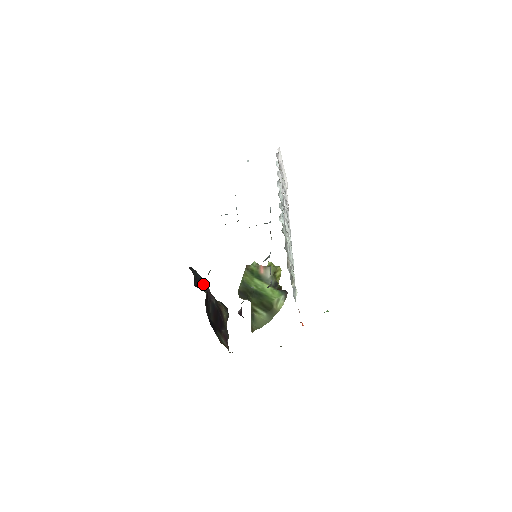
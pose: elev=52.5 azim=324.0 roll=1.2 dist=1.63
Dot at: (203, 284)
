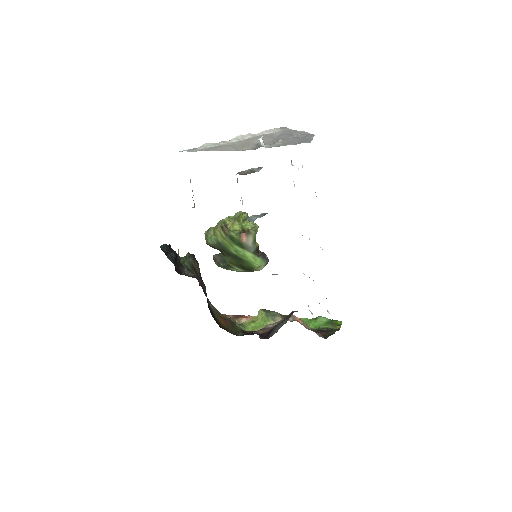
Dot at: (177, 256)
